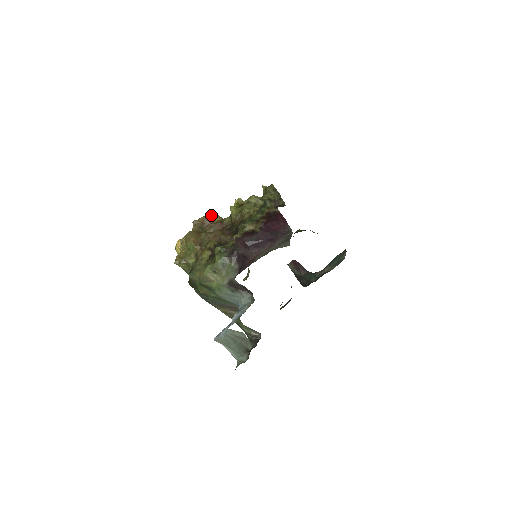
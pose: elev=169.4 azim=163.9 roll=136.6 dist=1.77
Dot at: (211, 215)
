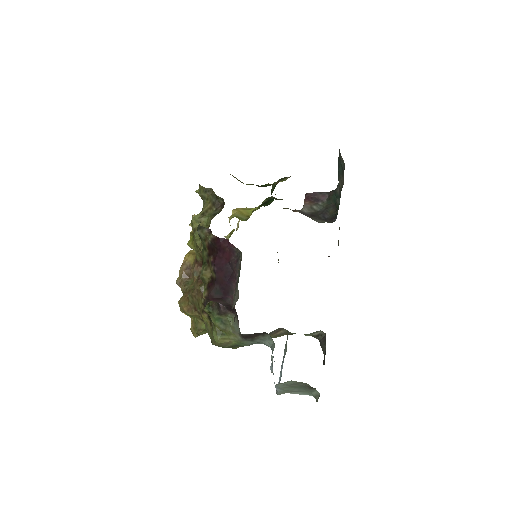
Dot at: (185, 260)
